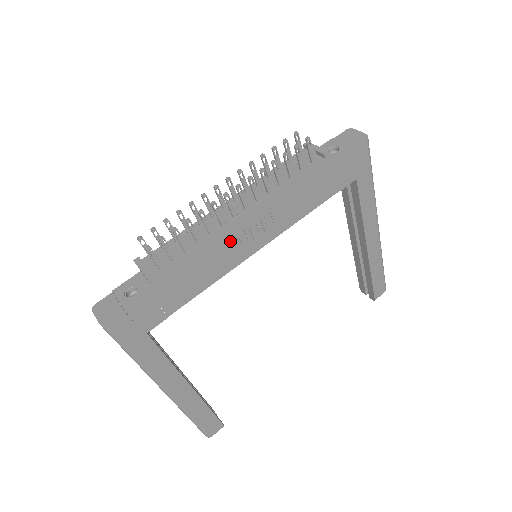
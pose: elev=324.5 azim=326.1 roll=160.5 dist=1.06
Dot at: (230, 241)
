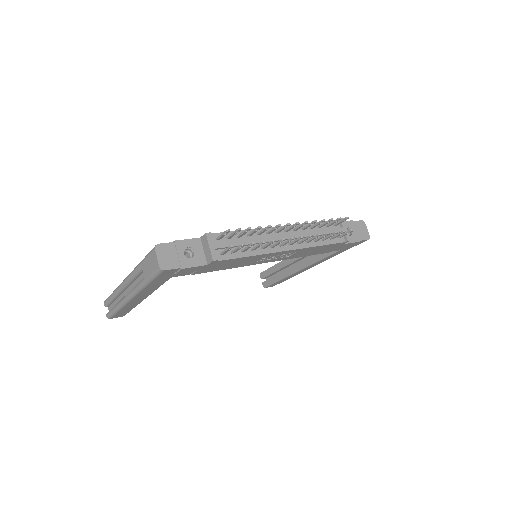
Dot at: (265, 256)
